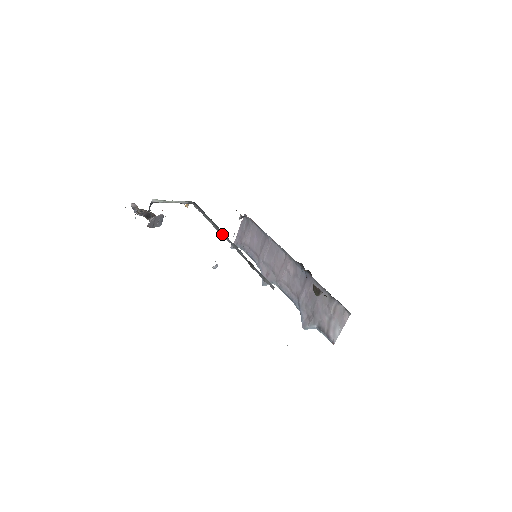
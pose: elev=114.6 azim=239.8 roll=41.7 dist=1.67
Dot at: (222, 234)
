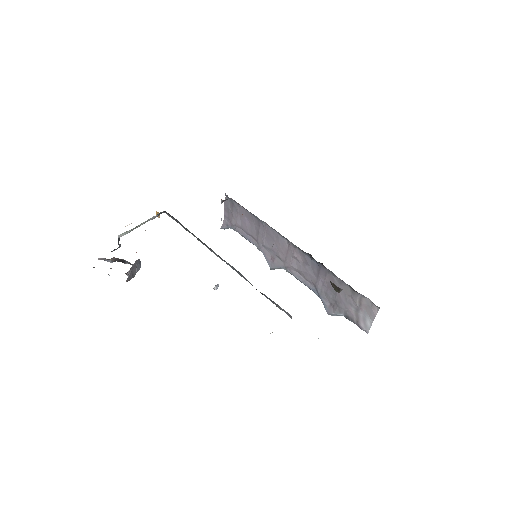
Dot at: (211, 251)
